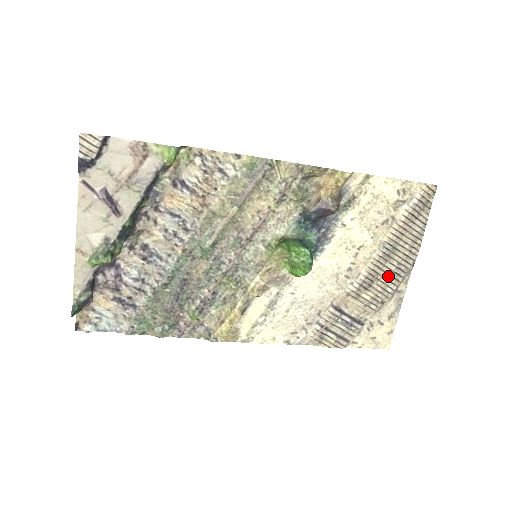
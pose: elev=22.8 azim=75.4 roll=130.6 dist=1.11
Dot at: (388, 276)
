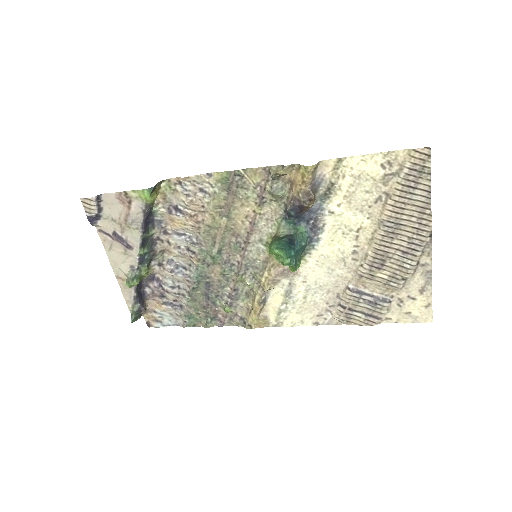
Dot at: (401, 253)
